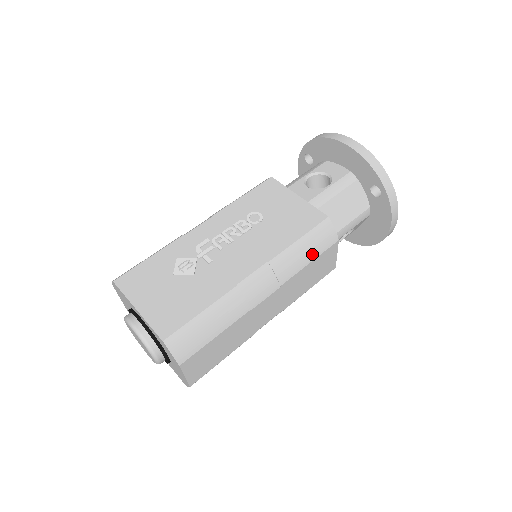
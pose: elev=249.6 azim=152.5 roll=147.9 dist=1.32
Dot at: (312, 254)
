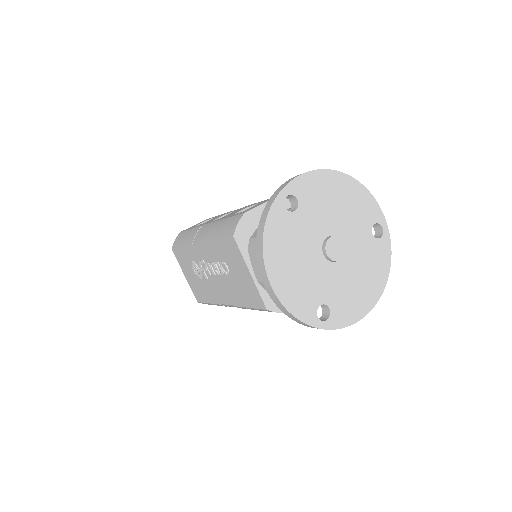
Dot at: occluded
